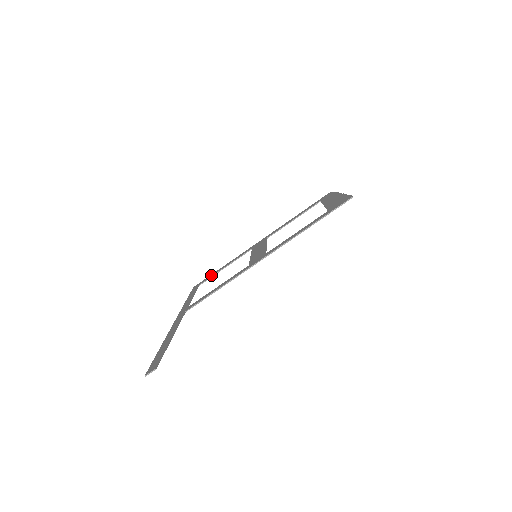
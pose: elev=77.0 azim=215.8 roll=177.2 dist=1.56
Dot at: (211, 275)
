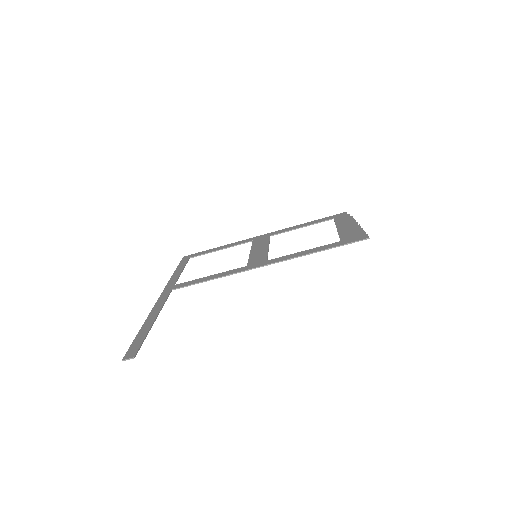
Dot at: (204, 252)
